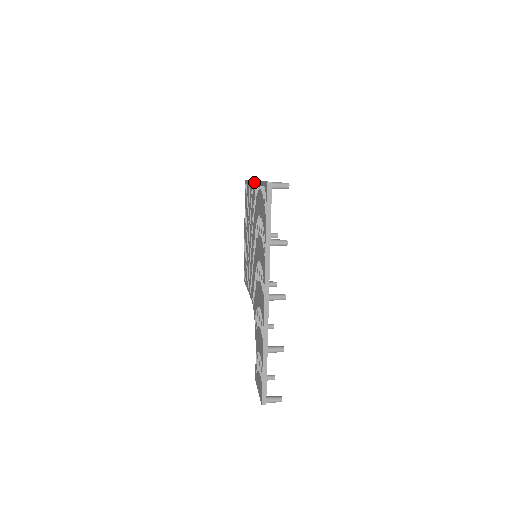
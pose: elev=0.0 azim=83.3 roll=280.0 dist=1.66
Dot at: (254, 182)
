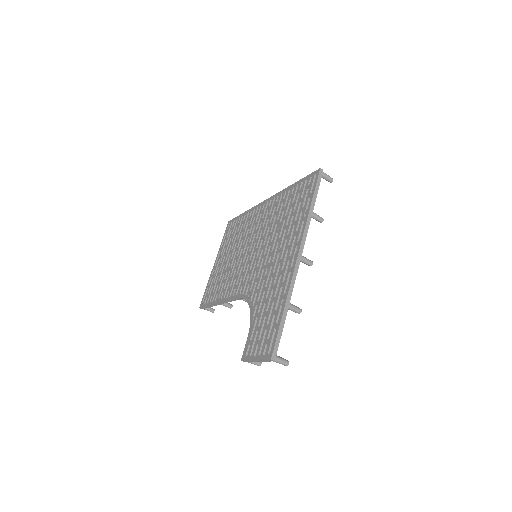
Dot at: (270, 198)
